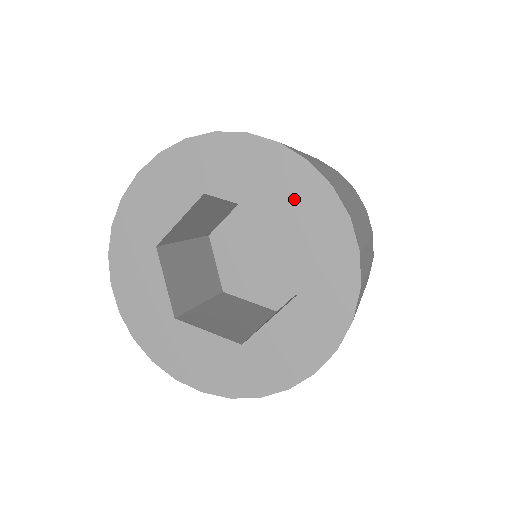
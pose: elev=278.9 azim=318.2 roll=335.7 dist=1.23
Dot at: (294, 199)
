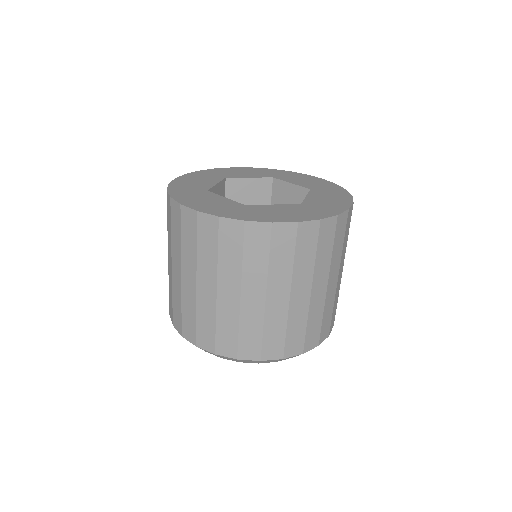
Dot at: (276, 174)
